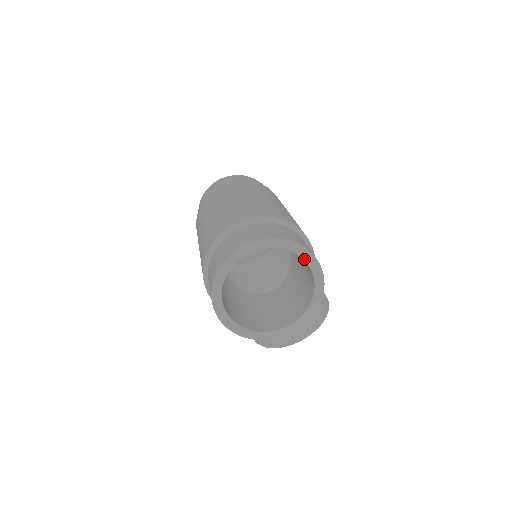
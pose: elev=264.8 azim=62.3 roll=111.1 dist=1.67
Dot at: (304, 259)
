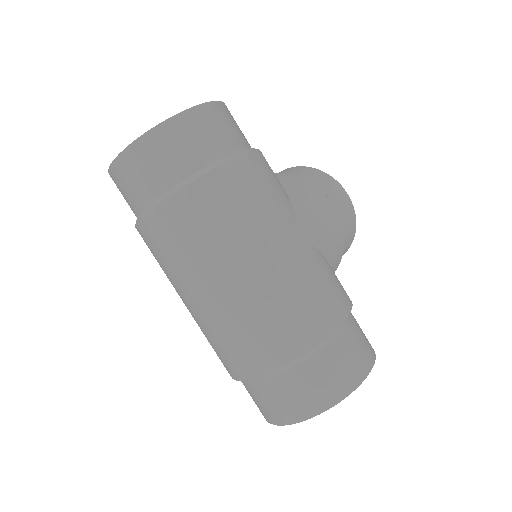
Dot at: occluded
